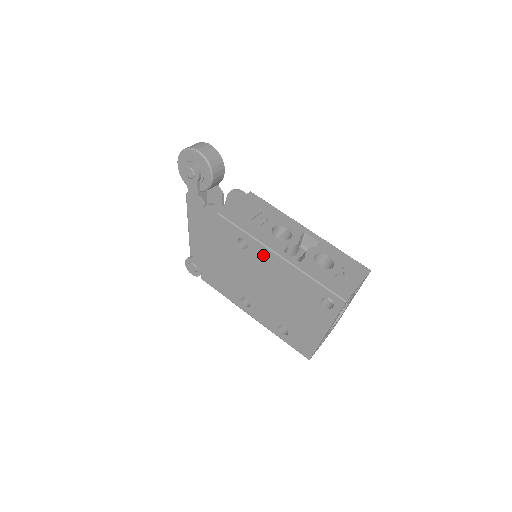
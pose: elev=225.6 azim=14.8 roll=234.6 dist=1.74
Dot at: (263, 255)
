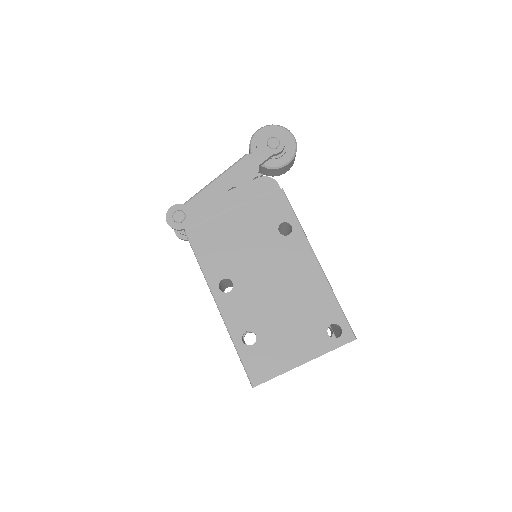
Dot at: (300, 251)
